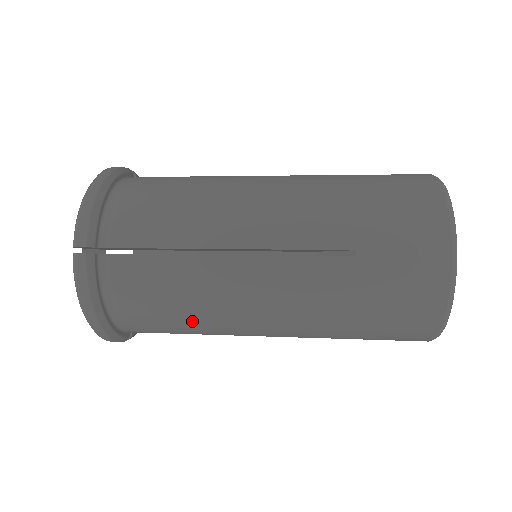
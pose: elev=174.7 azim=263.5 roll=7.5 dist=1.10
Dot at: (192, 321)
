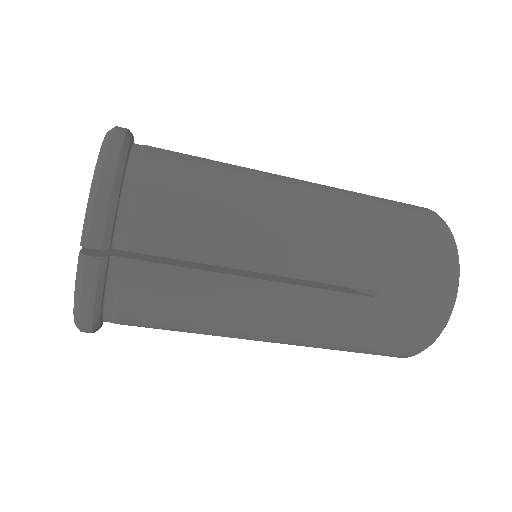
Dot at: (224, 201)
